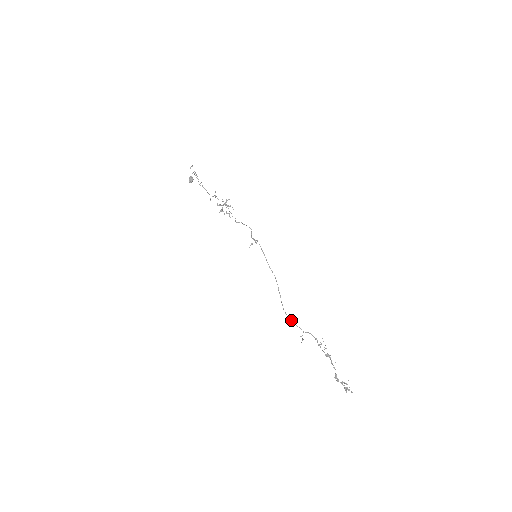
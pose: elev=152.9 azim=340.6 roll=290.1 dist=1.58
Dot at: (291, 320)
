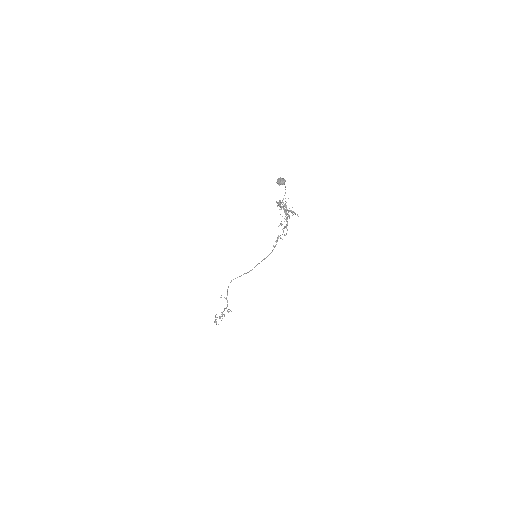
Dot at: occluded
